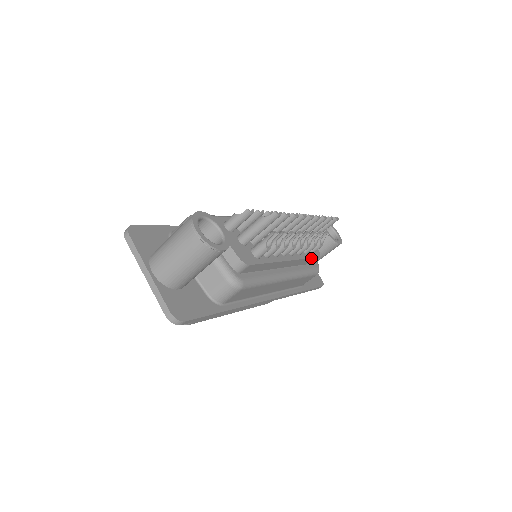
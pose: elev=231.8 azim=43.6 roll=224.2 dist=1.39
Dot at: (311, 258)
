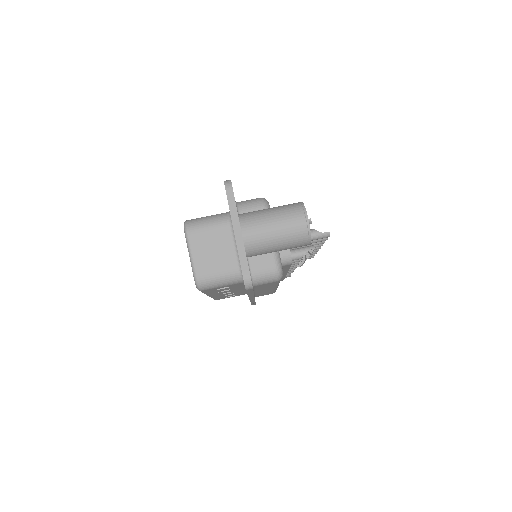
Dot at: (284, 278)
